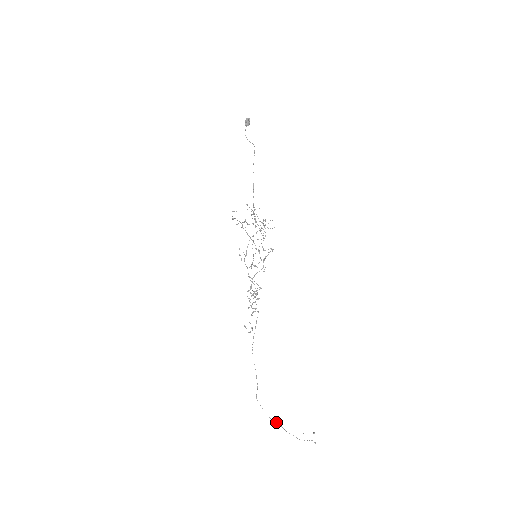
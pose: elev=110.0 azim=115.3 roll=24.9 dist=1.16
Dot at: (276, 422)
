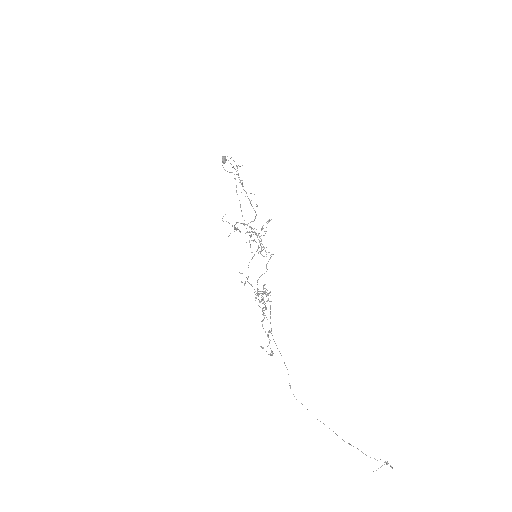
Dot at: occluded
